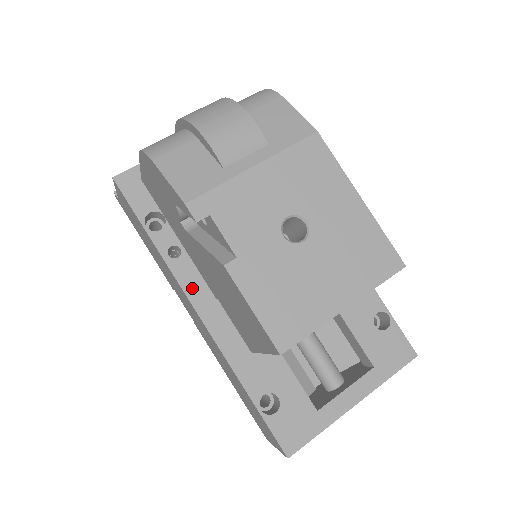
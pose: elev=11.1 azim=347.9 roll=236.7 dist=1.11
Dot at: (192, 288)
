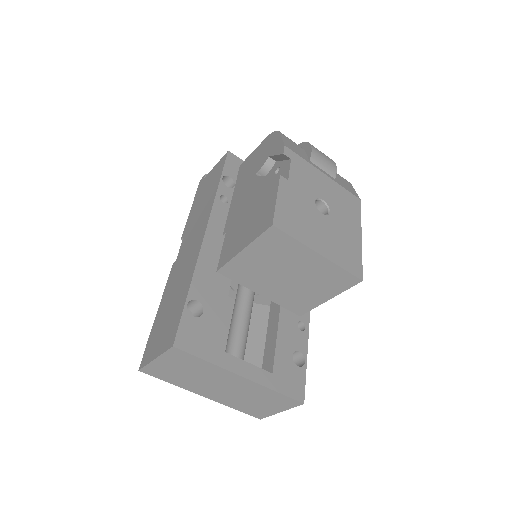
Dot at: (216, 219)
